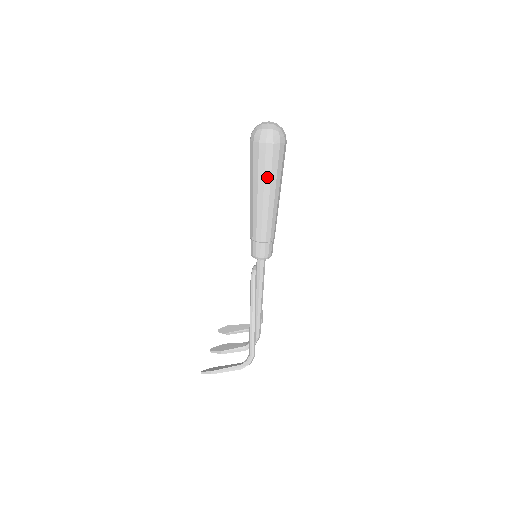
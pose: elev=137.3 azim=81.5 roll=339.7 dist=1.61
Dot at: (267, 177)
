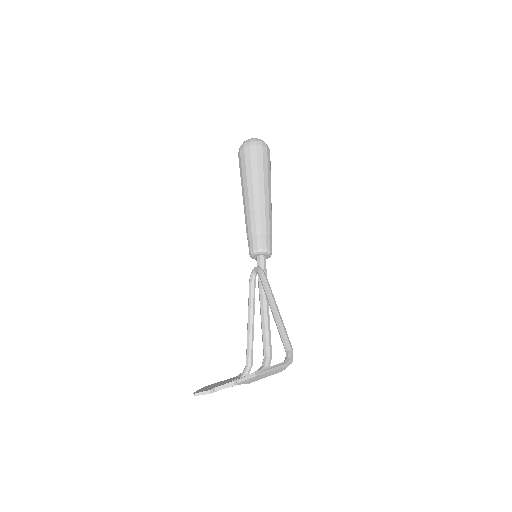
Dot at: (265, 173)
